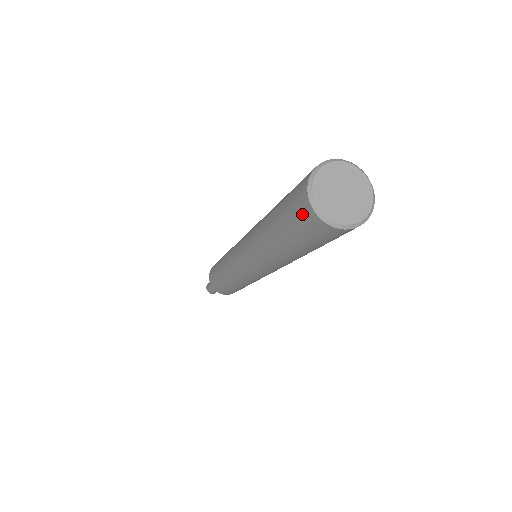
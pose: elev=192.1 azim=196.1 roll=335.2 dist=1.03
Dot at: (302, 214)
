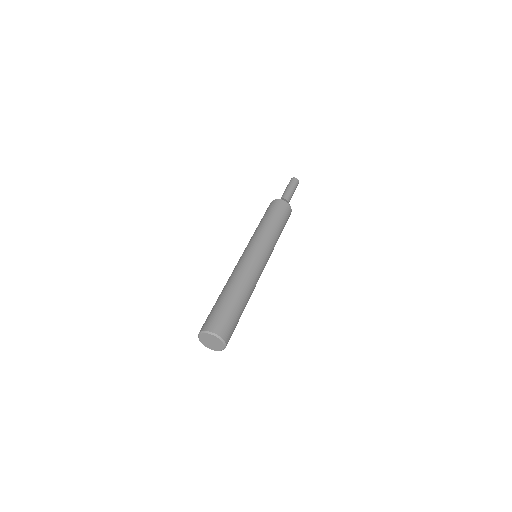
Dot at: occluded
